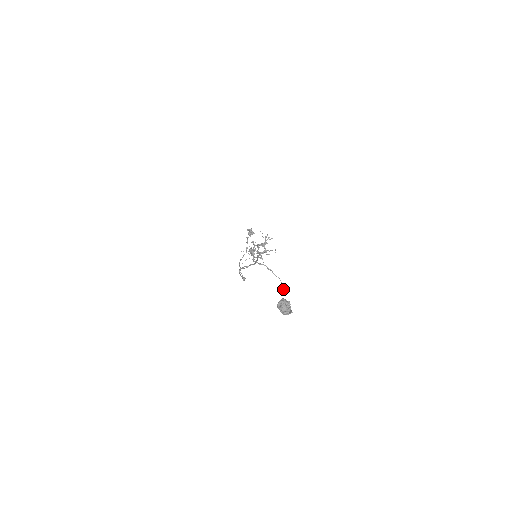
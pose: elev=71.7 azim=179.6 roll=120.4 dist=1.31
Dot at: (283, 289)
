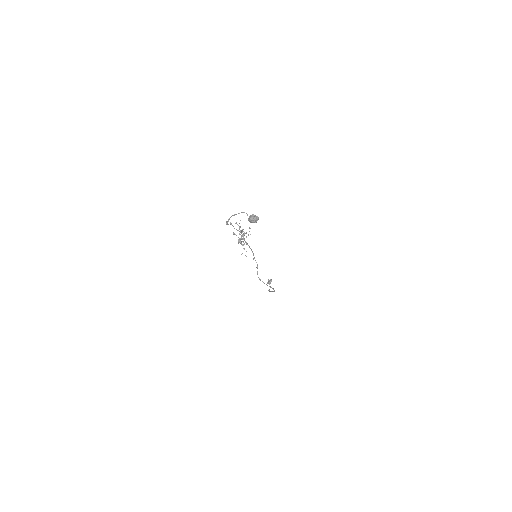
Dot at: occluded
